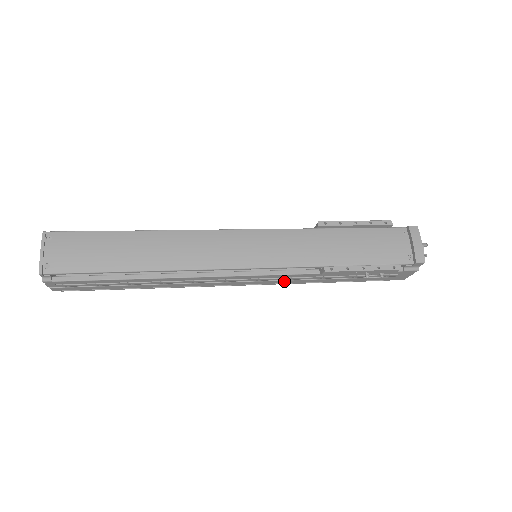
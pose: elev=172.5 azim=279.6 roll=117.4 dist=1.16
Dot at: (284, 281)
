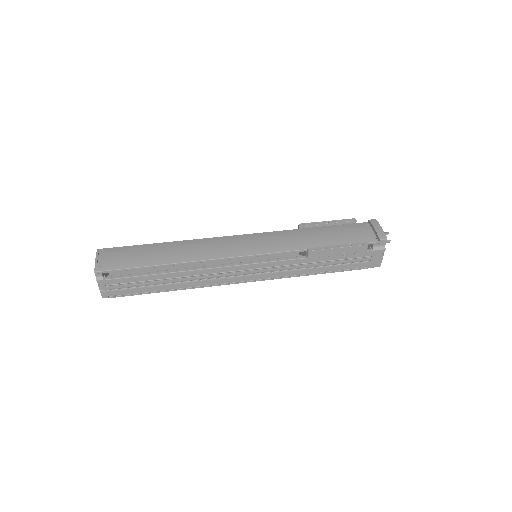
Dot at: (281, 273)
